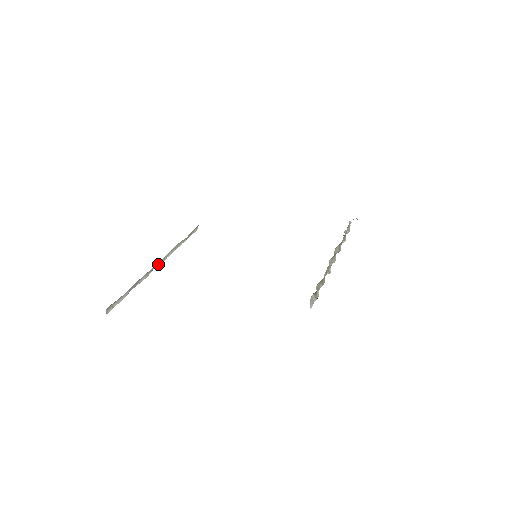
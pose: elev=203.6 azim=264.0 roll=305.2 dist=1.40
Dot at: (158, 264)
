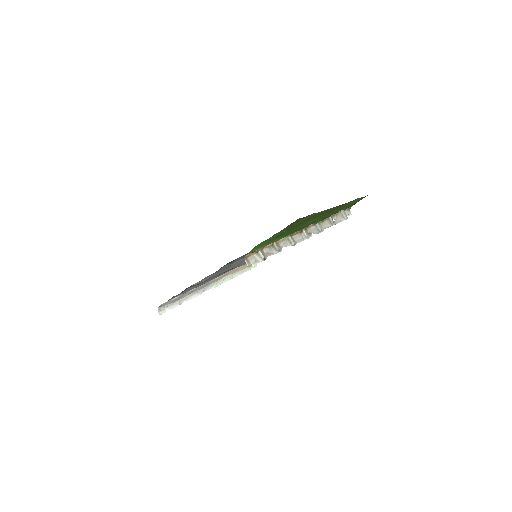
Dot at: (211, 288)
